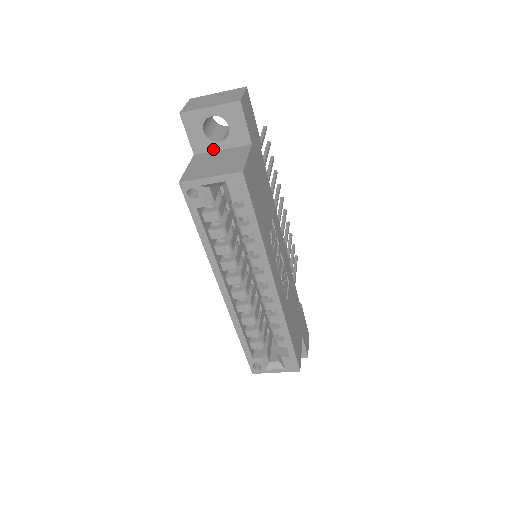
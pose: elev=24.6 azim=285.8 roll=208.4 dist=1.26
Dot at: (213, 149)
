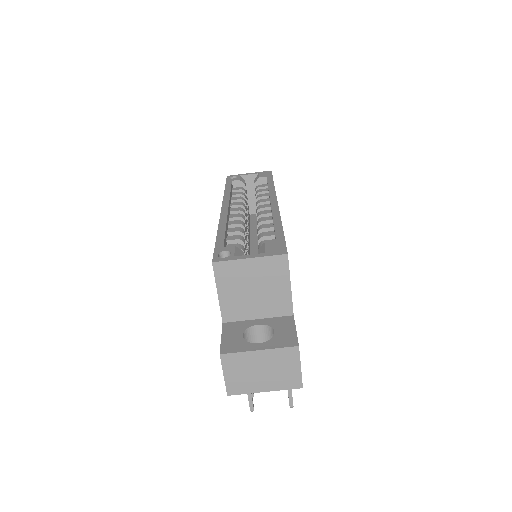
Dot at: occluded
